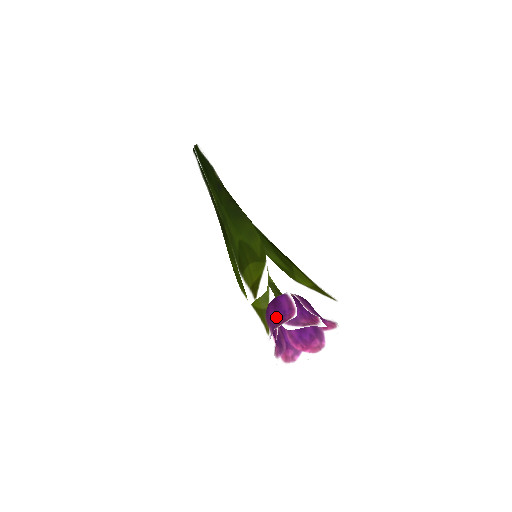
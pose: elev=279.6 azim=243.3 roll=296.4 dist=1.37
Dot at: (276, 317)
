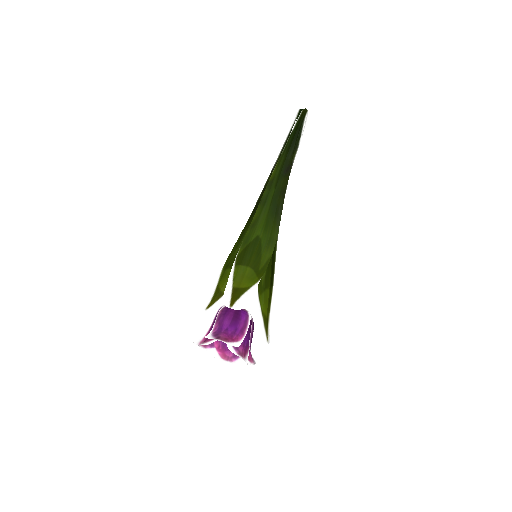
Dot at: (228, 327)
